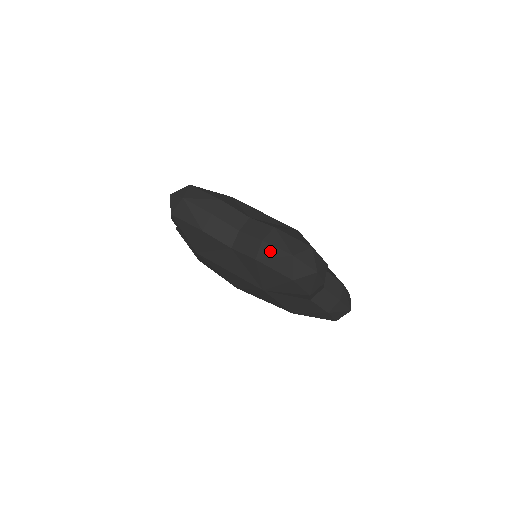
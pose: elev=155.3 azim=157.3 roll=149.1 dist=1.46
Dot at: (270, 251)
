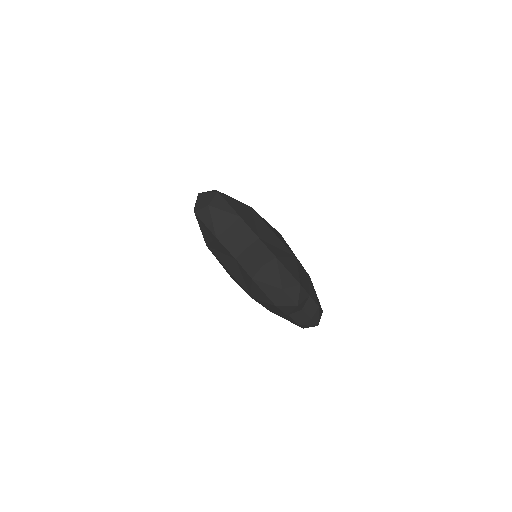
Dot at: occluded
